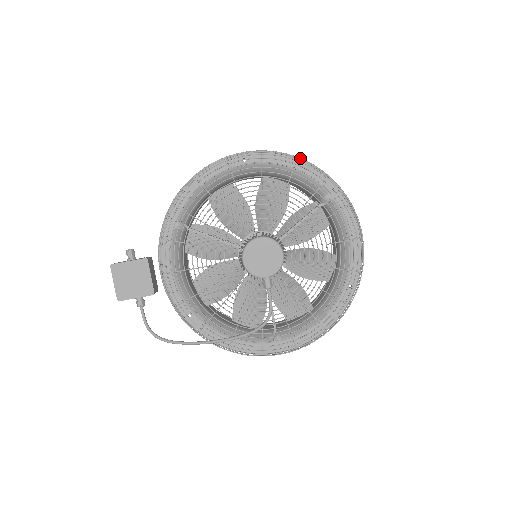
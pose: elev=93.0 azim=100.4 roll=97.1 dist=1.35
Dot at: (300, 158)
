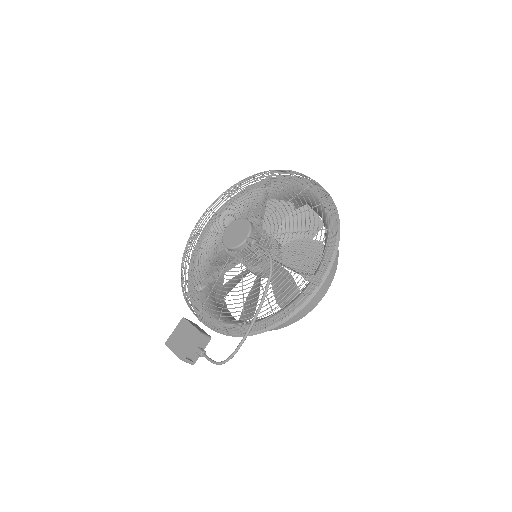
Dot at: (234, 190)
